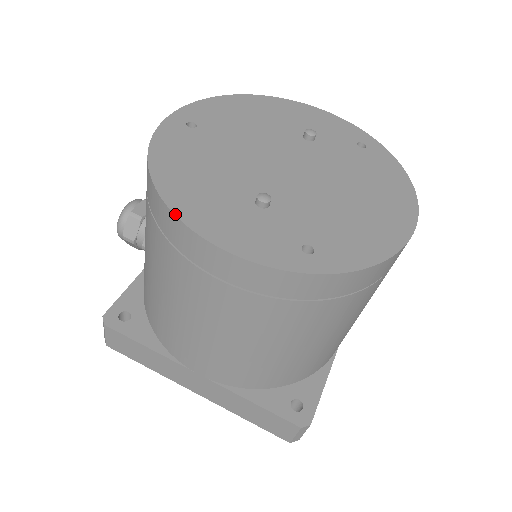
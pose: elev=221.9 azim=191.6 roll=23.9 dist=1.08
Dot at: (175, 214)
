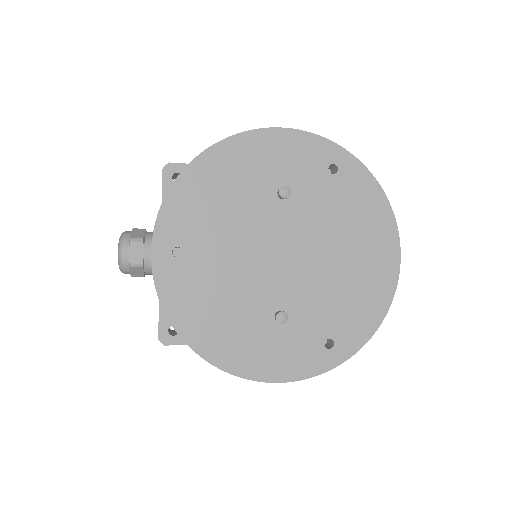
Dot at: (227, 372)
